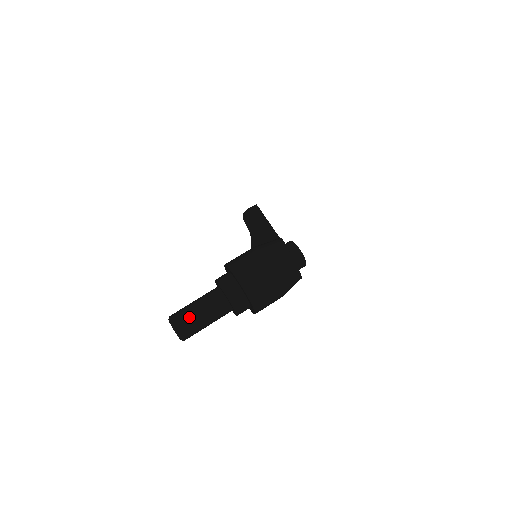
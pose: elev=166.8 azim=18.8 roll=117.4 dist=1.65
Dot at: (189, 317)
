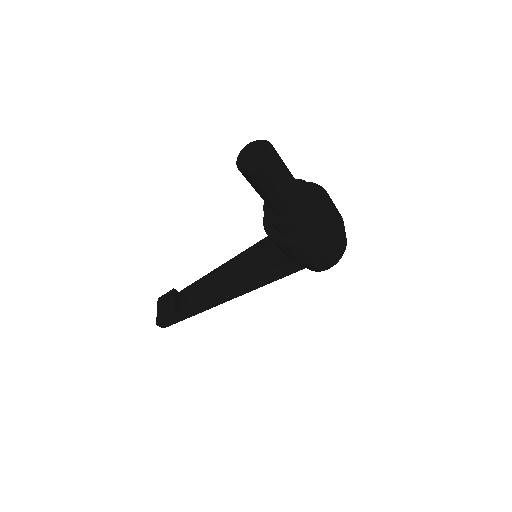
Dot at: occluded
